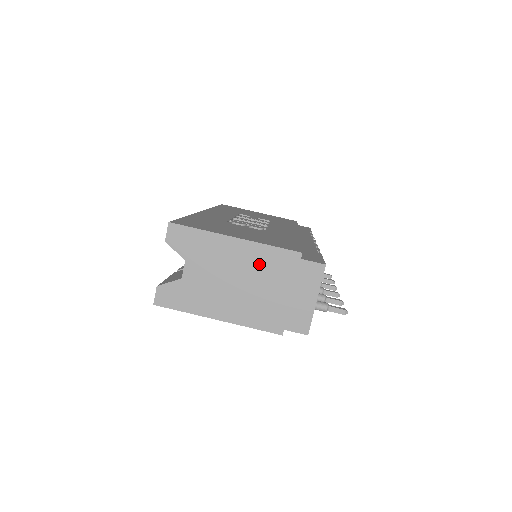
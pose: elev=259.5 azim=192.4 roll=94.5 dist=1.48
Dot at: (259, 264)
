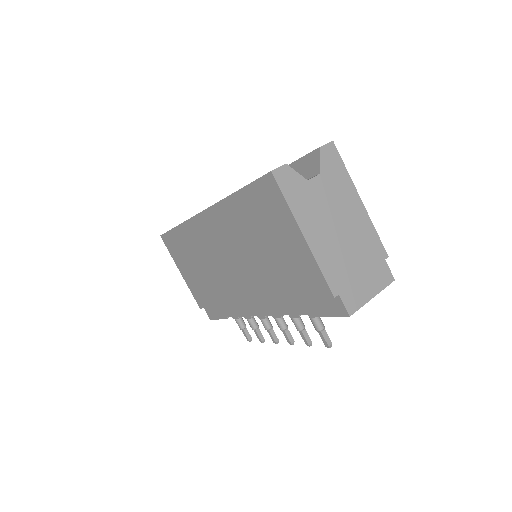
Dot at: (361, 232)
